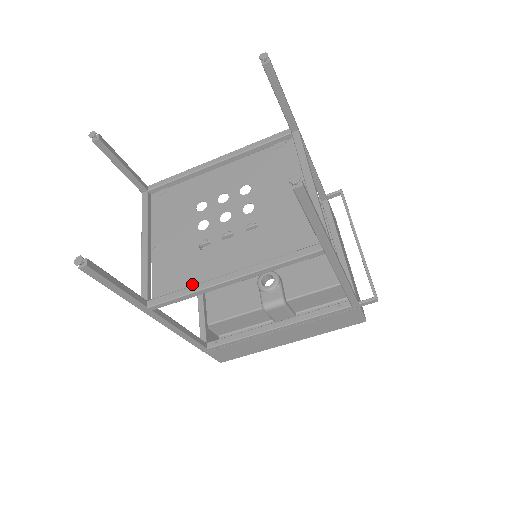
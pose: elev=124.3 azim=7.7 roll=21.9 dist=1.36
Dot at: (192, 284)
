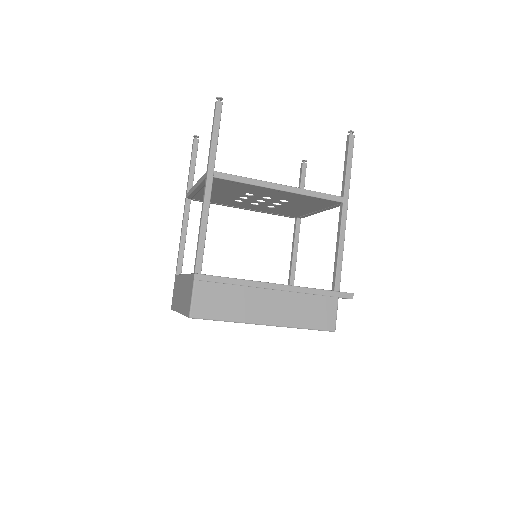
Dot at: (246, 186)
